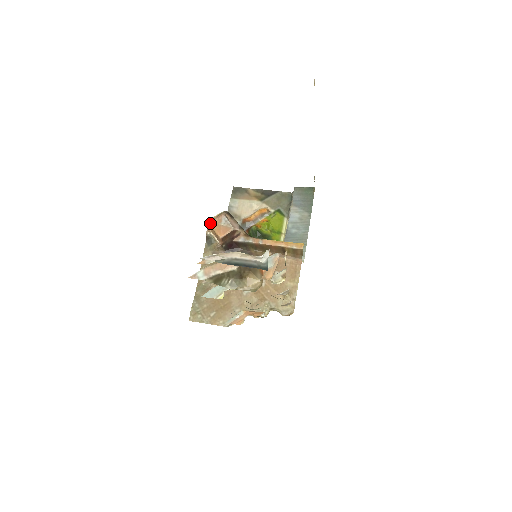
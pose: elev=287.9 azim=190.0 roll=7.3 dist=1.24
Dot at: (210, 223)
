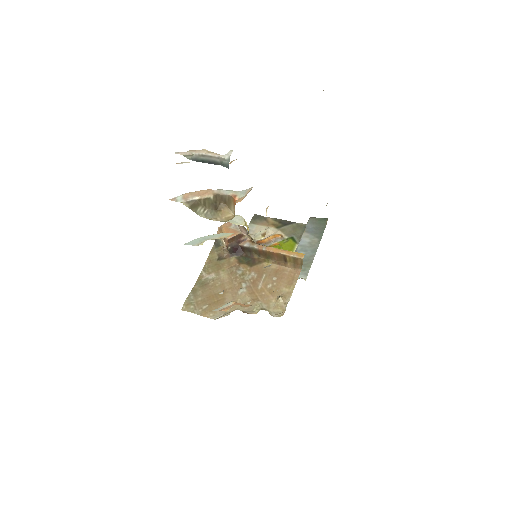
Dot at: (221, 226)
